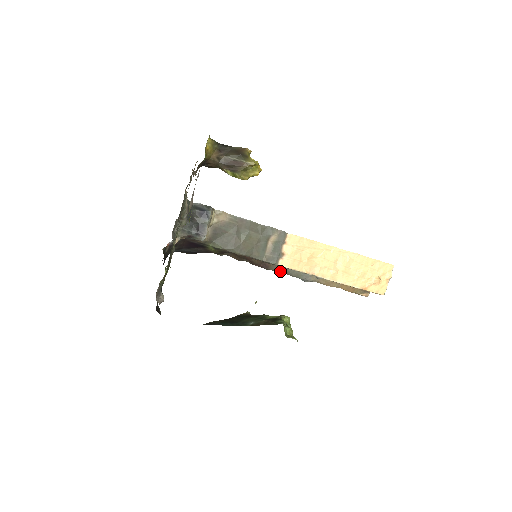
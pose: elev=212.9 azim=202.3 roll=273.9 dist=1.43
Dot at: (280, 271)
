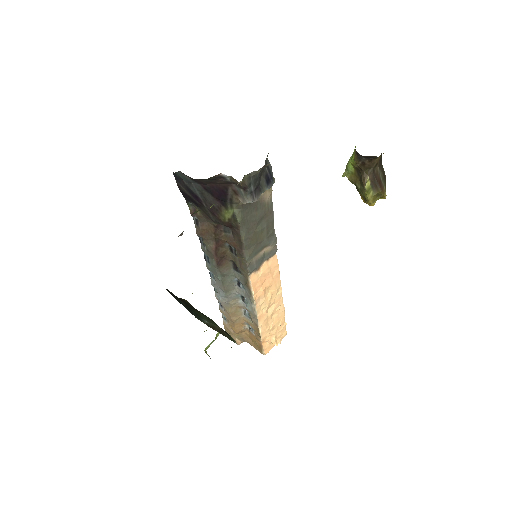
Dot at: (222, 276)
